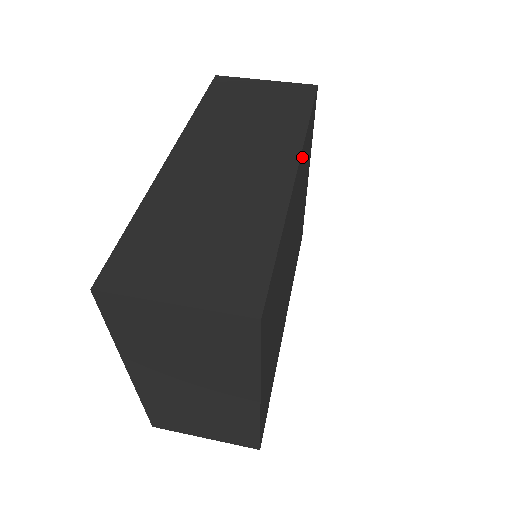
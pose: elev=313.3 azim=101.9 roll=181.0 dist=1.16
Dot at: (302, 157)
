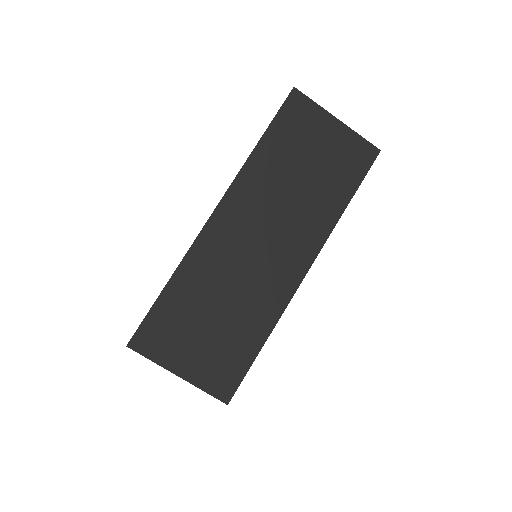
Dot at: occluded
